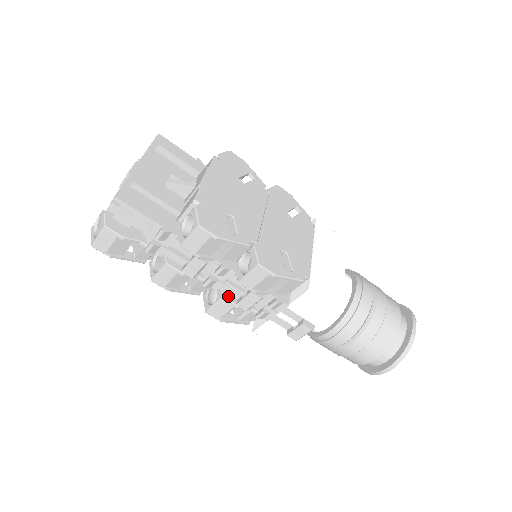
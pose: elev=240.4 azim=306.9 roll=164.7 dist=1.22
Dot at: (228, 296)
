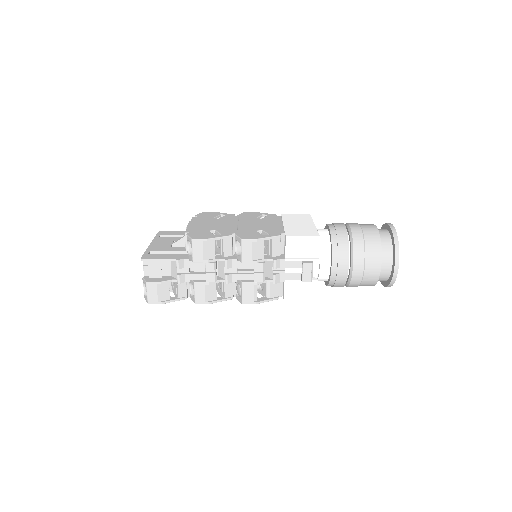
Dot at: (246, 280)
